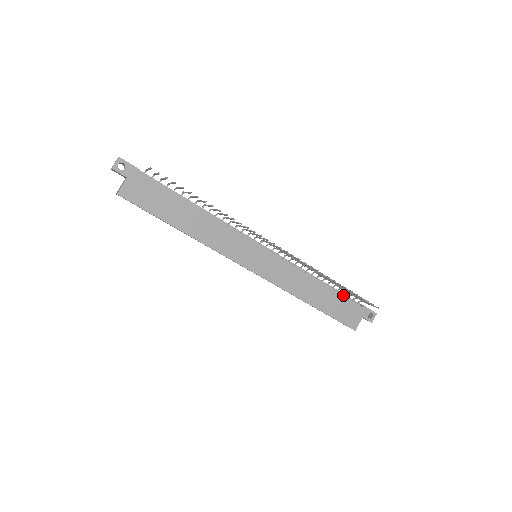
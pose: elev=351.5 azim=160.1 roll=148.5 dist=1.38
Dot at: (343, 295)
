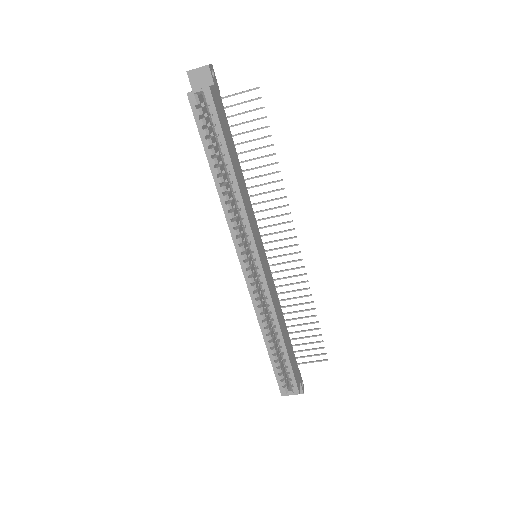
Dot at: occluded
